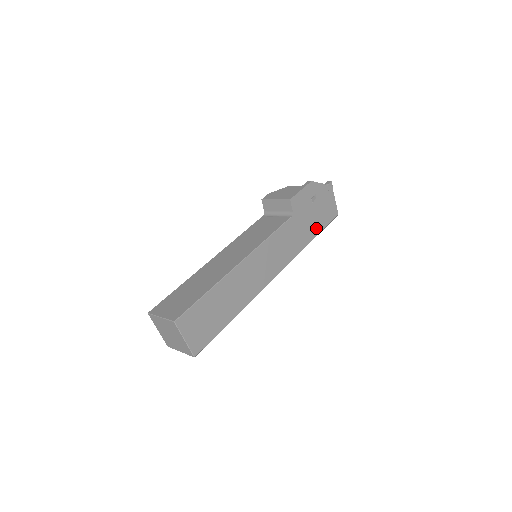
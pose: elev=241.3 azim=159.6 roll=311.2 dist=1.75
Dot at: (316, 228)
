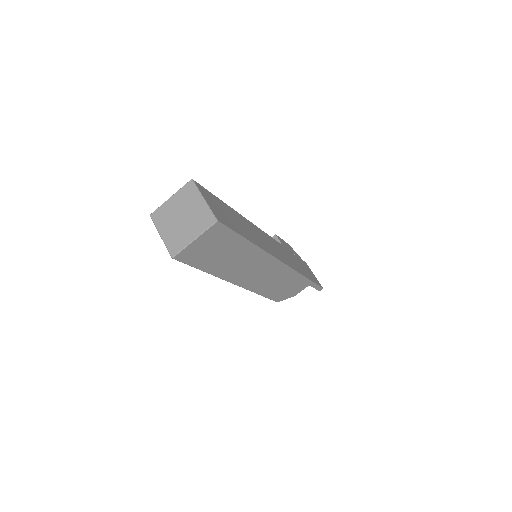
Dot at: (307, 275)
